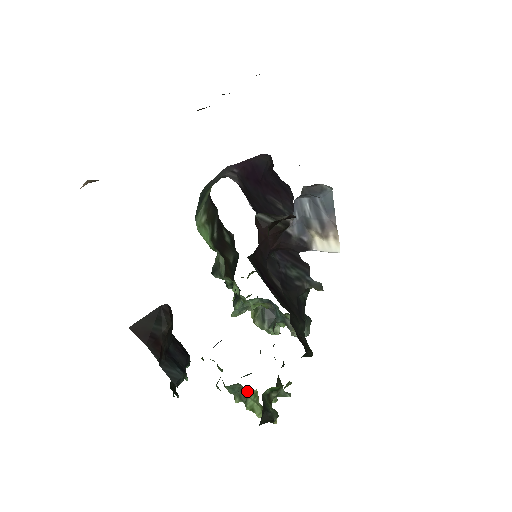
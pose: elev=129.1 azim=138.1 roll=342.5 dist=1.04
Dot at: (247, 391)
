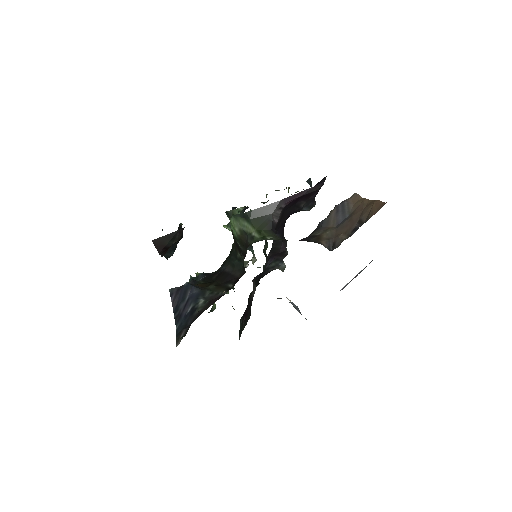
Dot at: occluded
